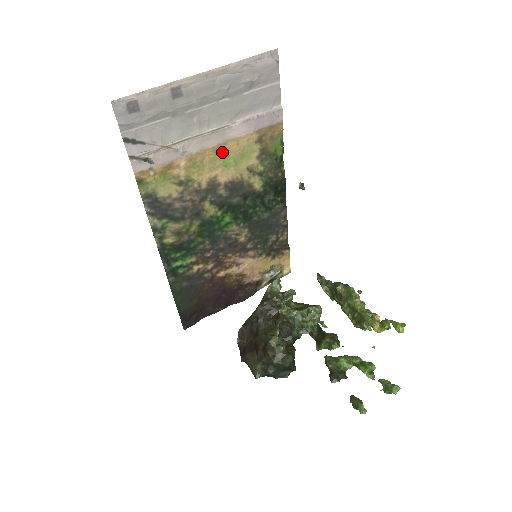
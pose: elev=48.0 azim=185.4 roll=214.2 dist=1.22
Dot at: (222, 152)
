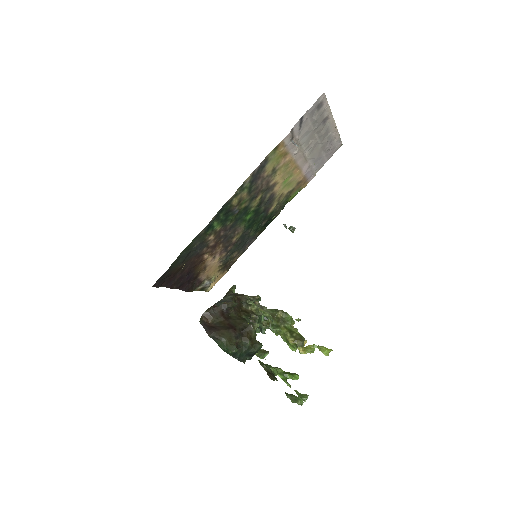
Dot at: (293, 172)
